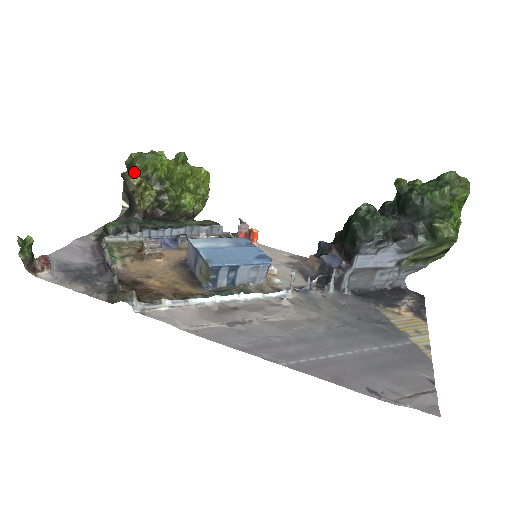
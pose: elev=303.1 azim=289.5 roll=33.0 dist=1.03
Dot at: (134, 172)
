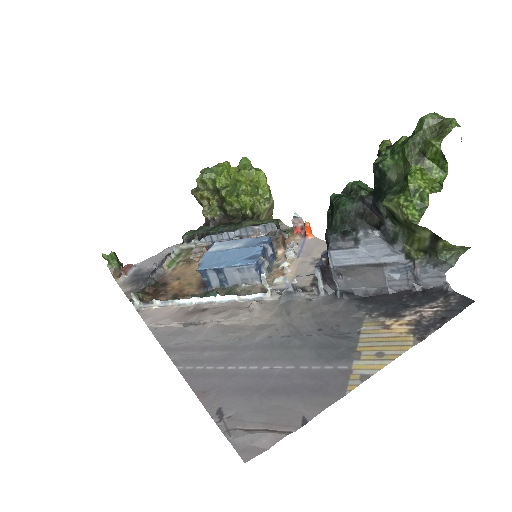
Dot at: (197, 187)
